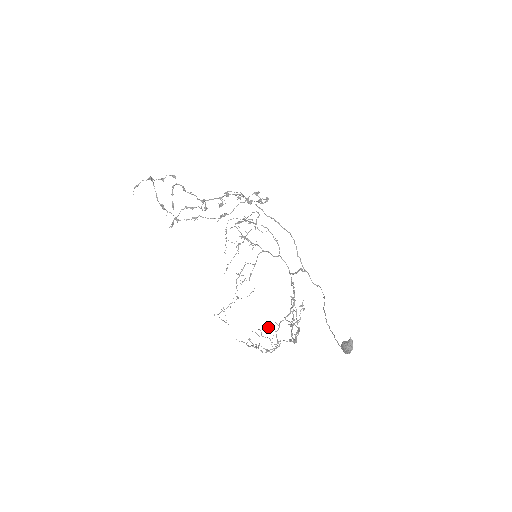
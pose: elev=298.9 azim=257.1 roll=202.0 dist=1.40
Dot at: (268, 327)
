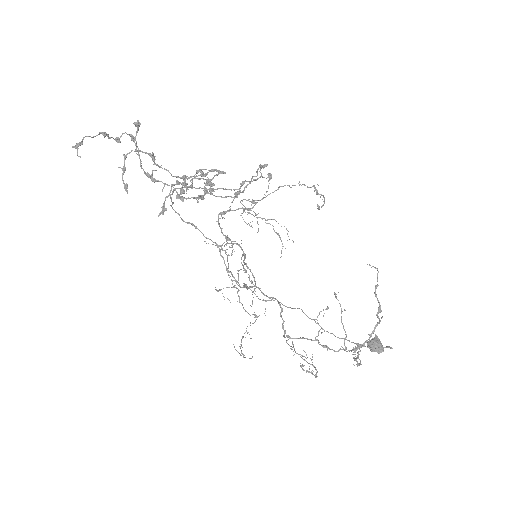
Dot at: (292, 349)
